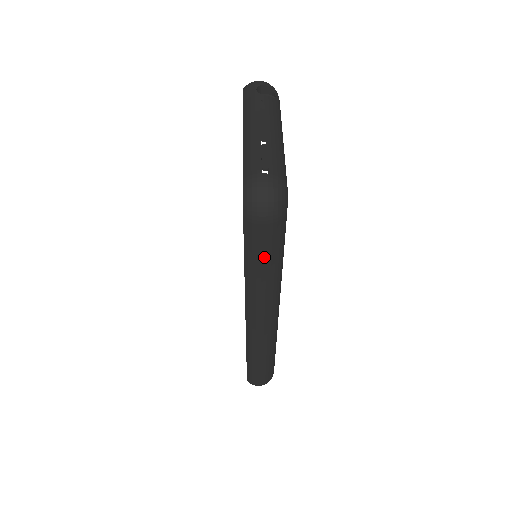
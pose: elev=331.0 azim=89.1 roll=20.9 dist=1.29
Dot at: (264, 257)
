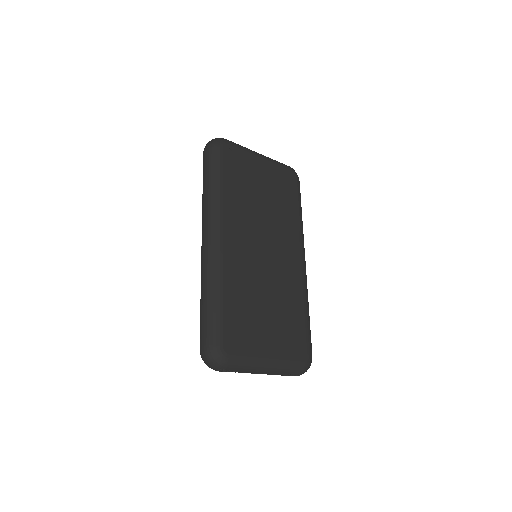
Dot at: (206, 173)
